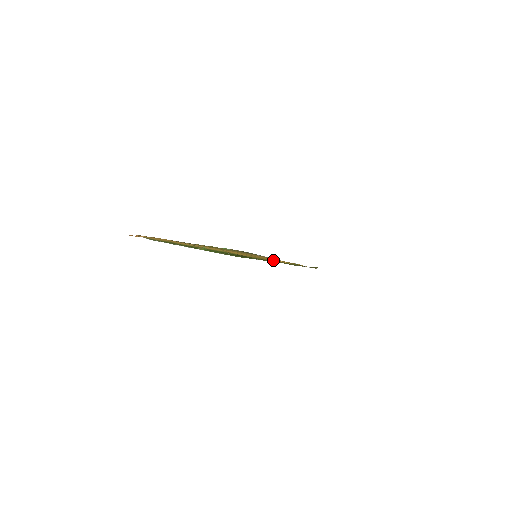
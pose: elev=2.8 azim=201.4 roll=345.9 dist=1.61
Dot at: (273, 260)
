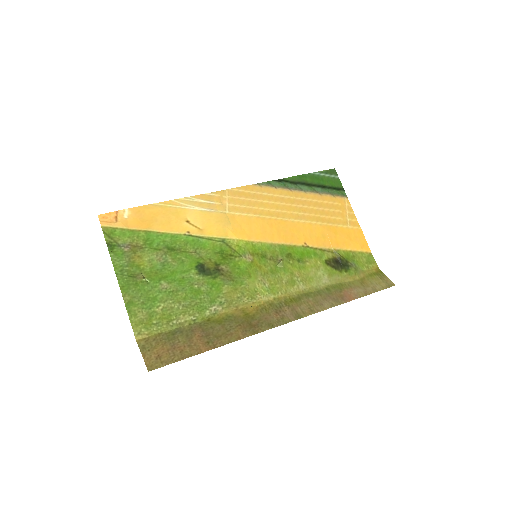
Dot at: (278, 264)
